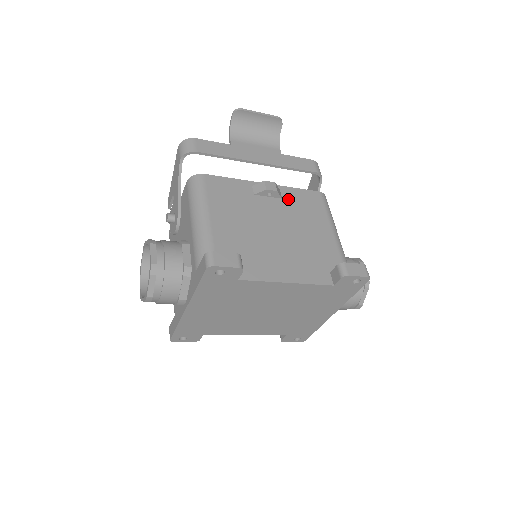
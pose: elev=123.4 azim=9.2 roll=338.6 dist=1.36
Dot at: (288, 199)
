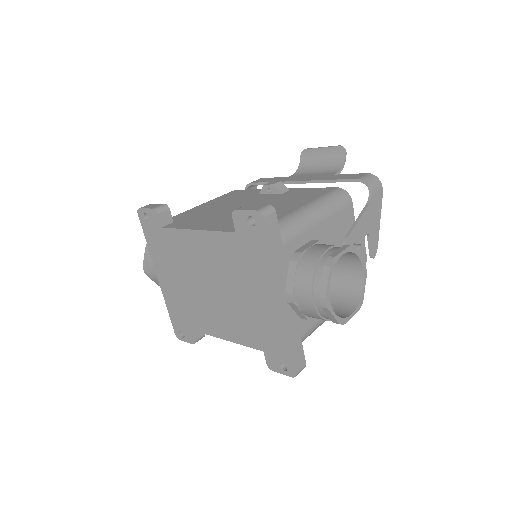
Dot at: (289, 193)
